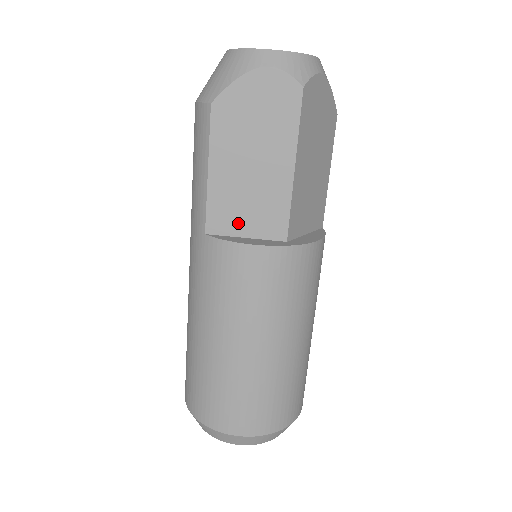
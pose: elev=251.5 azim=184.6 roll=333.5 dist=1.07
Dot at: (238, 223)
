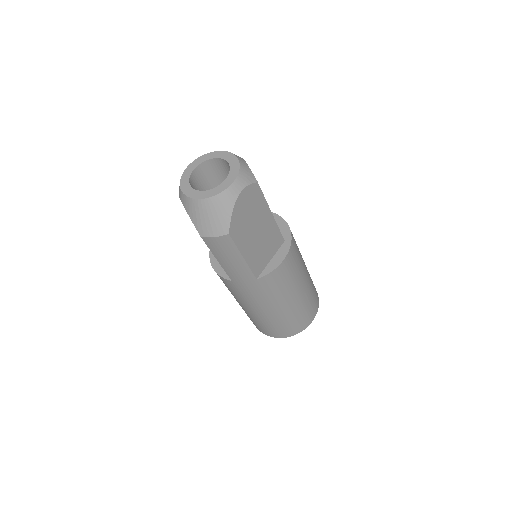
Dot at: (265, 259)
